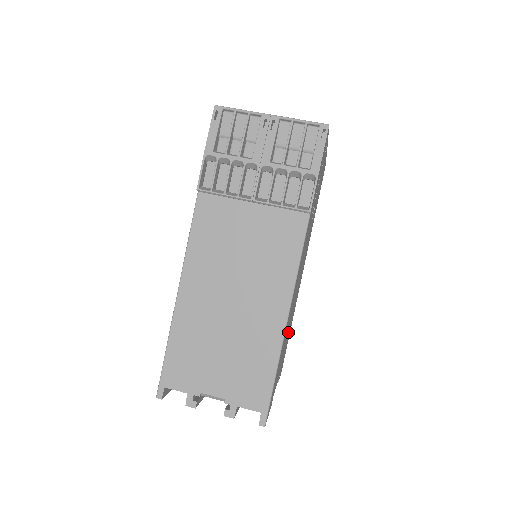
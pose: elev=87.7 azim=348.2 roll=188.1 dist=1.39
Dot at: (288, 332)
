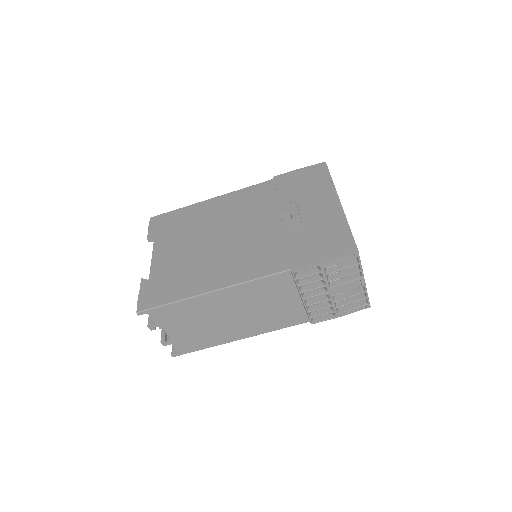
Dot at: occluded
